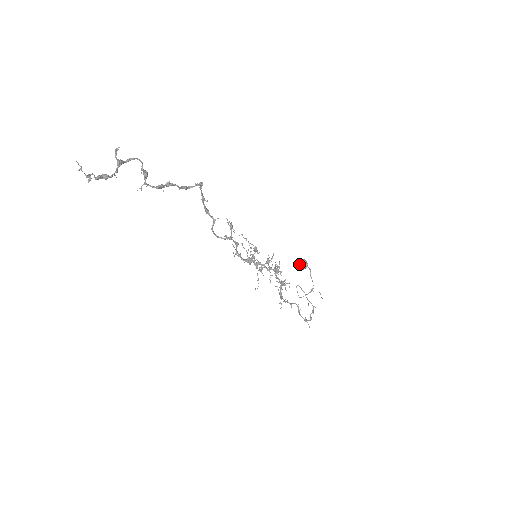
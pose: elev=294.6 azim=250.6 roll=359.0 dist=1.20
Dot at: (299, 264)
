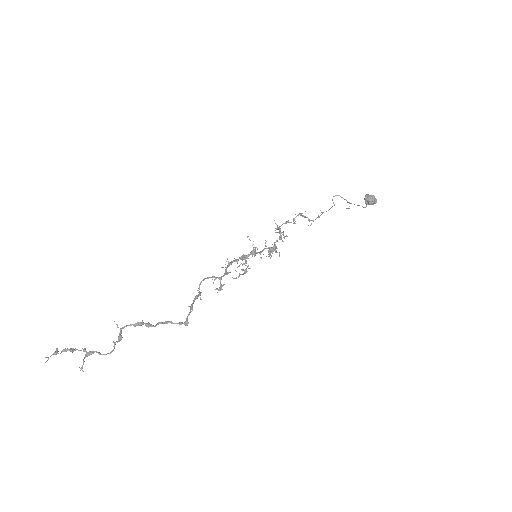
Dot at: (366, 199)
